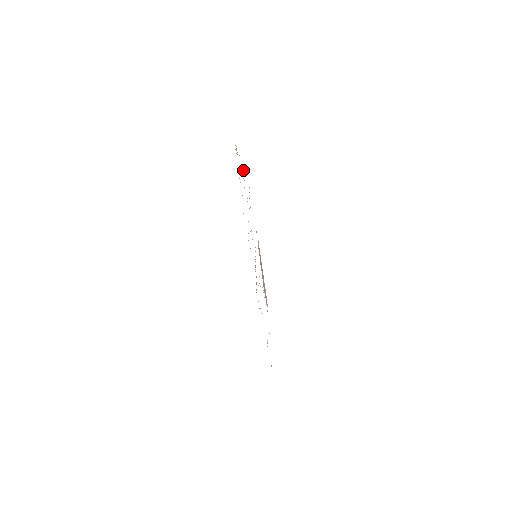
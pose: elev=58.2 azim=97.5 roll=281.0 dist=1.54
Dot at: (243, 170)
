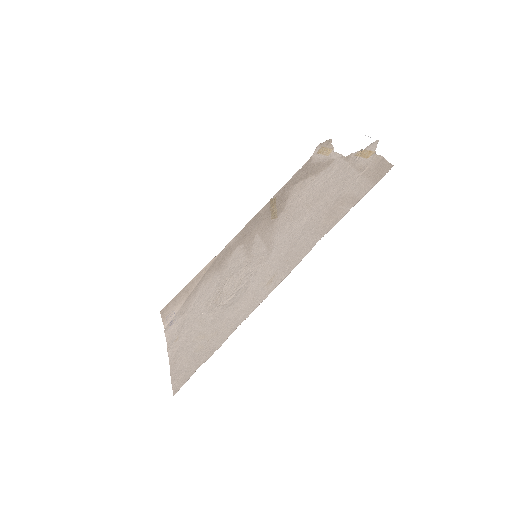
Dot at: (320, 176)
